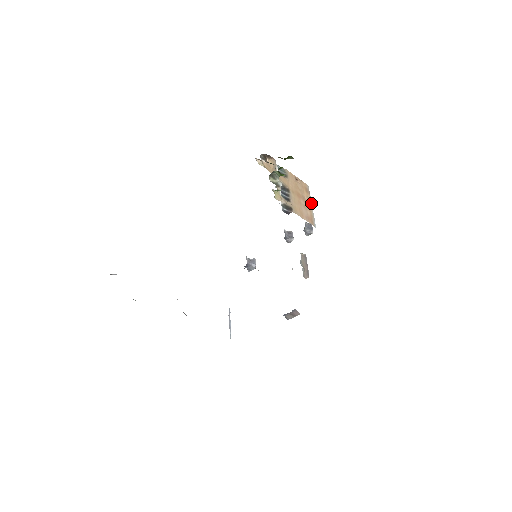
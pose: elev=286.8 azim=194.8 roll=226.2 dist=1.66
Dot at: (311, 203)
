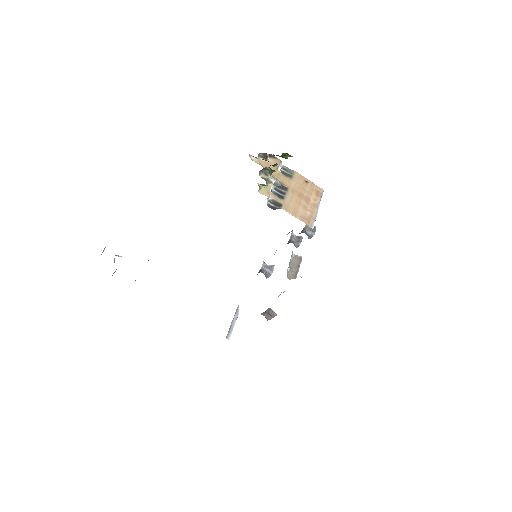
Dot at: (318, 206)
